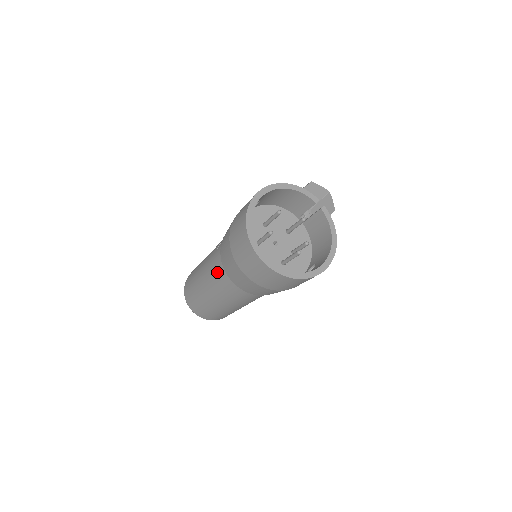
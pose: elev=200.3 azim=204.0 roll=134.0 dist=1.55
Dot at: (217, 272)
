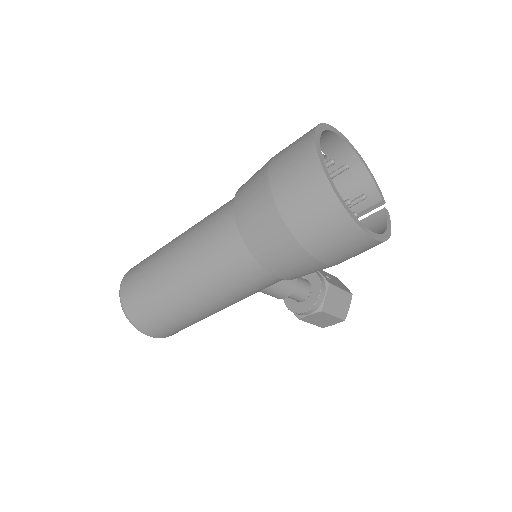
Dot at: (215, 214)
